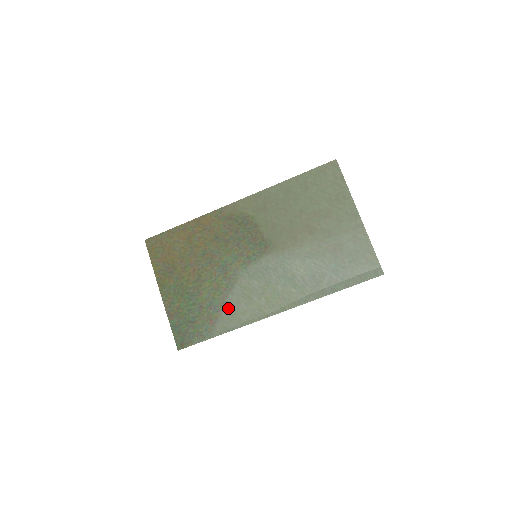
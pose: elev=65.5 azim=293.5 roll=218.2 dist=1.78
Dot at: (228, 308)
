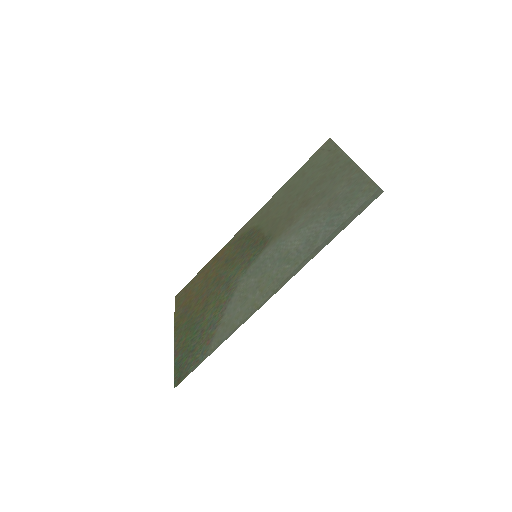
Dot at: (225, 319)
